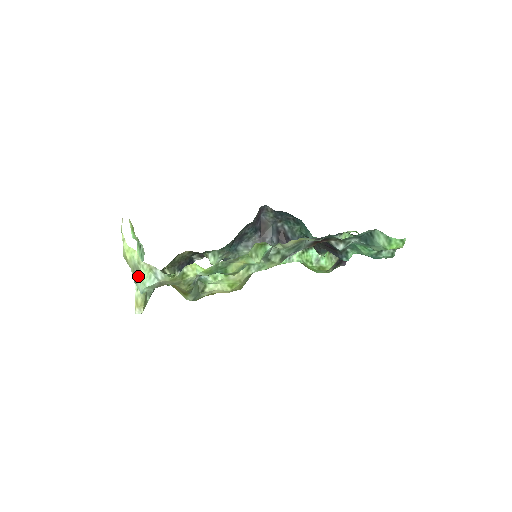
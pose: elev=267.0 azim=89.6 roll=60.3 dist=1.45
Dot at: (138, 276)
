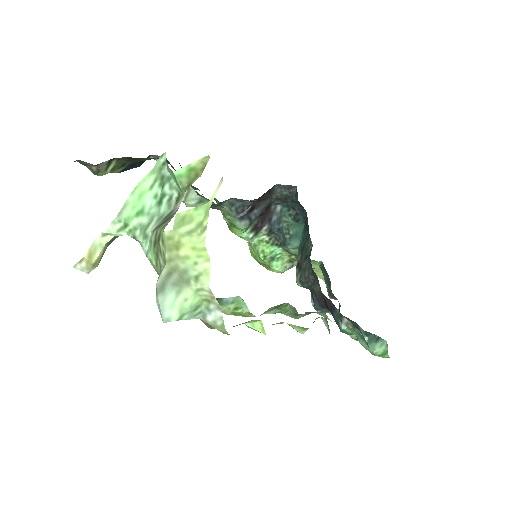
Dot at: (176, 290)
